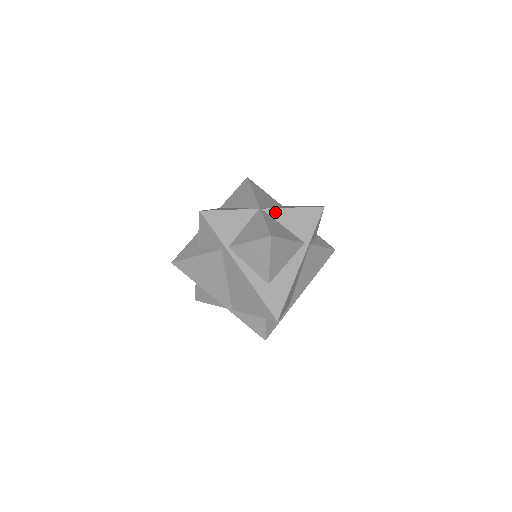
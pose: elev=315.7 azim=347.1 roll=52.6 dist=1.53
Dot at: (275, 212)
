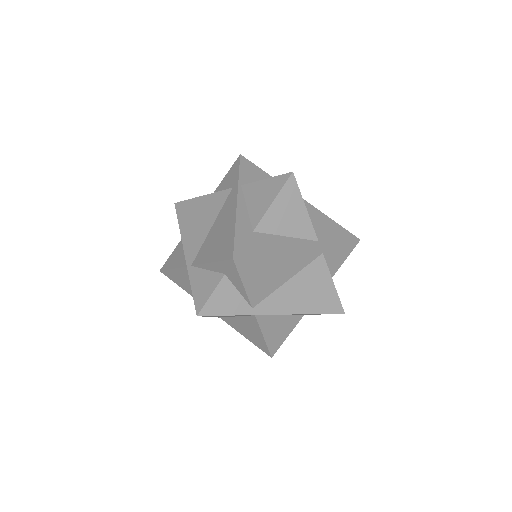
Dot at: (307, 205)
